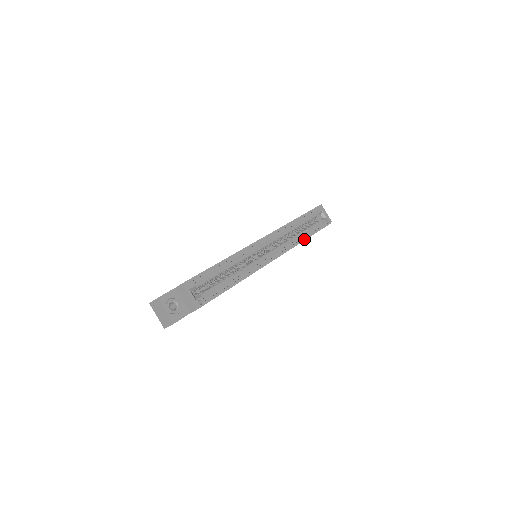
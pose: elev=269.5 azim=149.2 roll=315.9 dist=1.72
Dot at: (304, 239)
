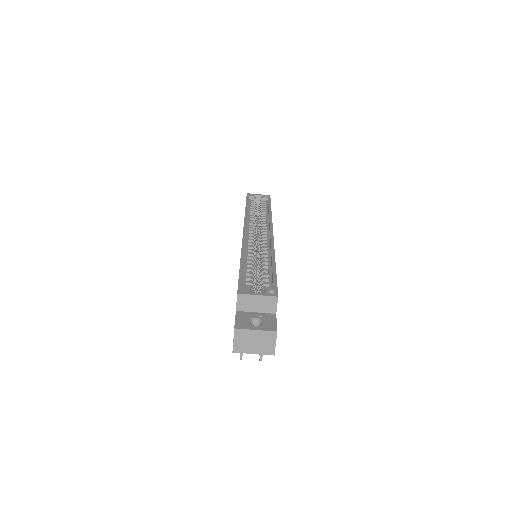
Dot at: (270, 212)
